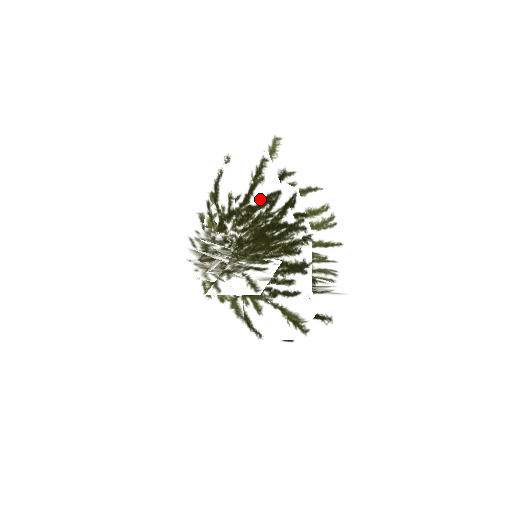
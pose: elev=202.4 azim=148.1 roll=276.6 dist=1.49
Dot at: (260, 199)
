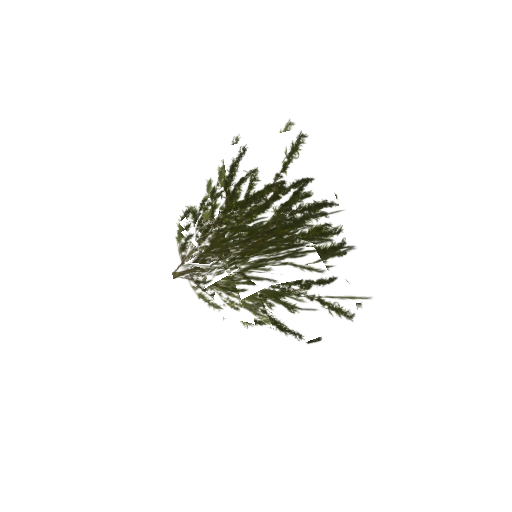
Dot at: (295, 178)
